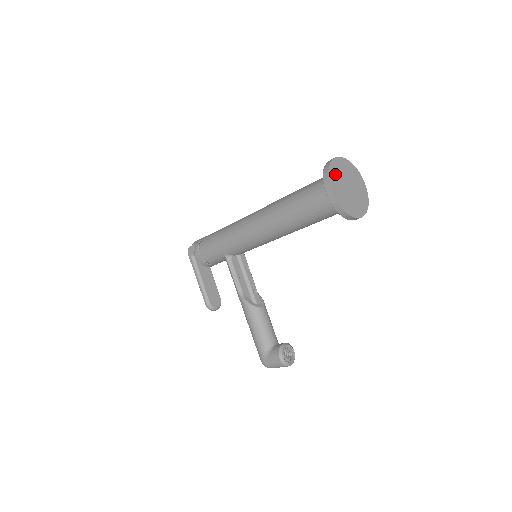
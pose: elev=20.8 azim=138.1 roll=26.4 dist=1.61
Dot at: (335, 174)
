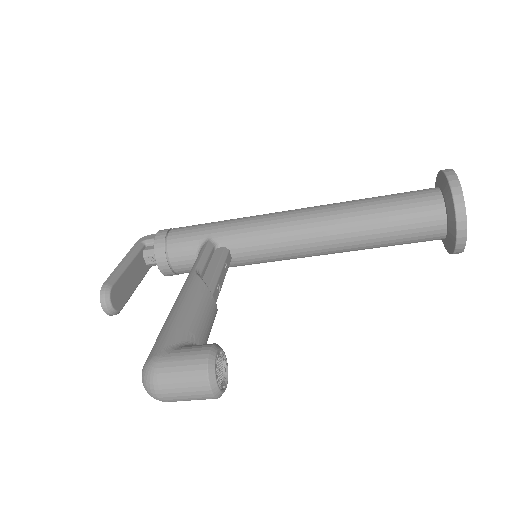
Dot at: occluded
